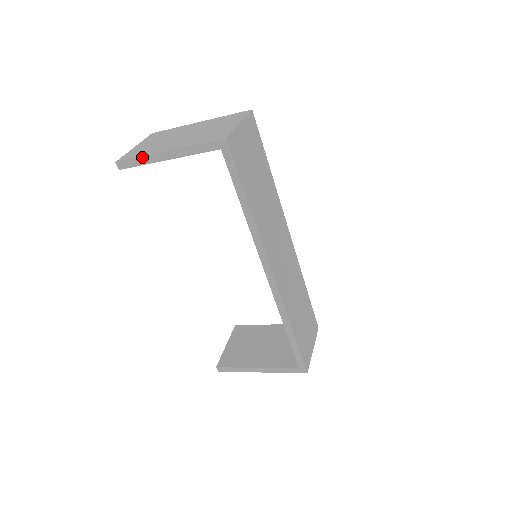
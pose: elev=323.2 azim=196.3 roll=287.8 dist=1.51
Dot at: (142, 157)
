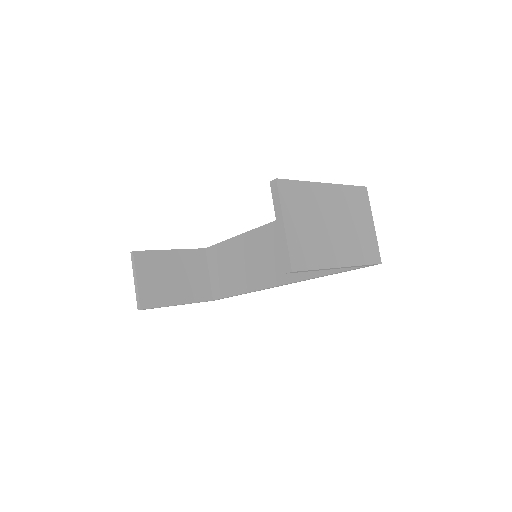
Dot at: (319, 269)
